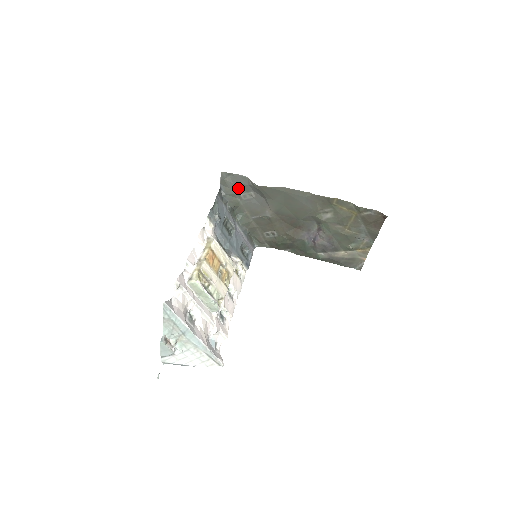
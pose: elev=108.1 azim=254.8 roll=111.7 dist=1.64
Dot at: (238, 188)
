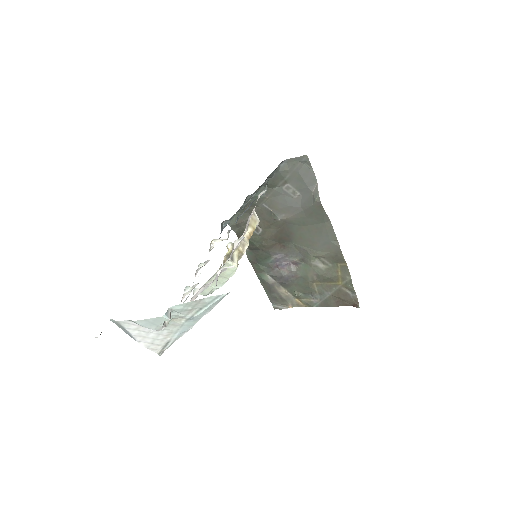
Dot at: (295, 178)
